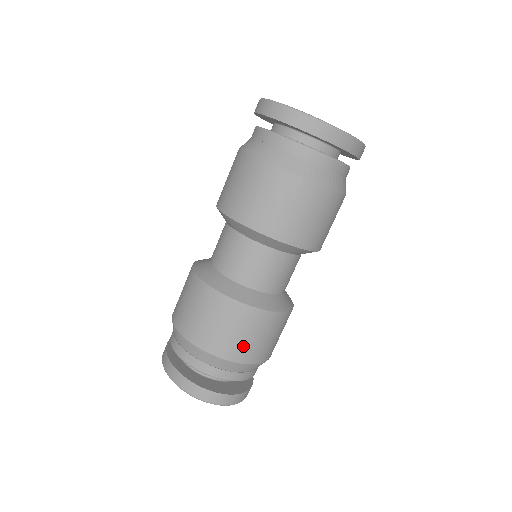
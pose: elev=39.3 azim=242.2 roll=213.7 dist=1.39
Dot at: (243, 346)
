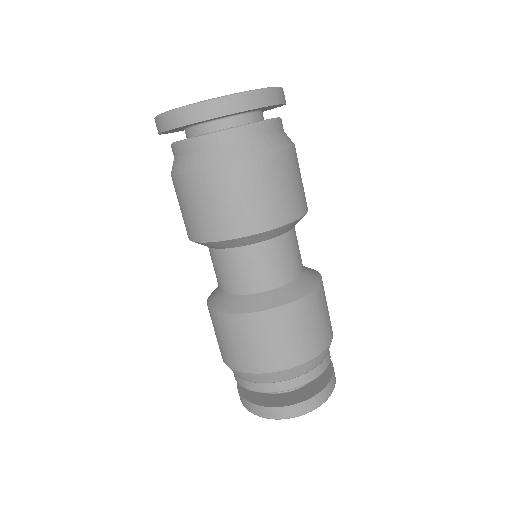
Dot at: (283, 351)
